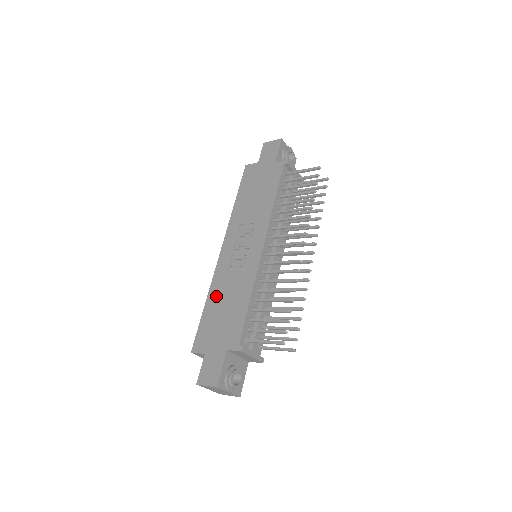
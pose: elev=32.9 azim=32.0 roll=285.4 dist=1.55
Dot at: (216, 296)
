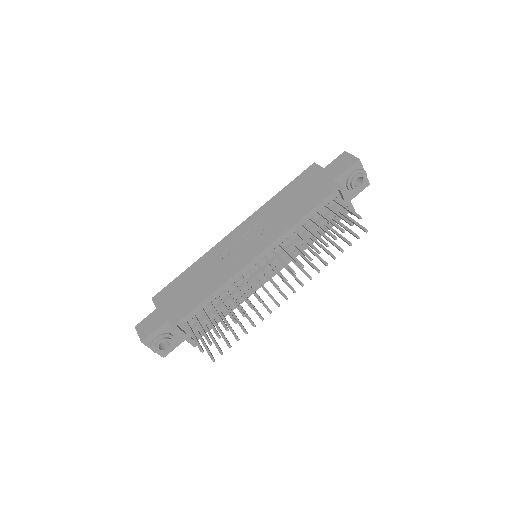
Dot at: (198, 268)
